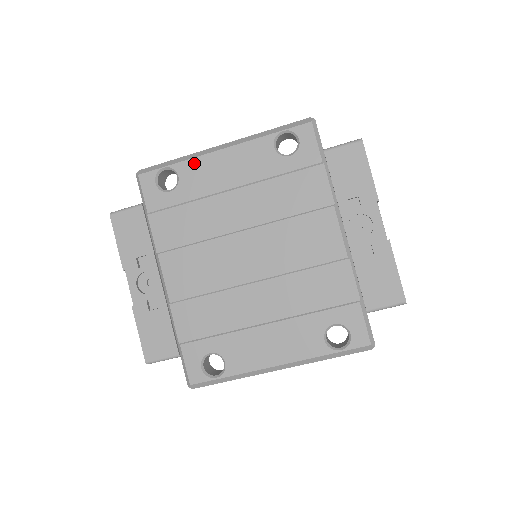
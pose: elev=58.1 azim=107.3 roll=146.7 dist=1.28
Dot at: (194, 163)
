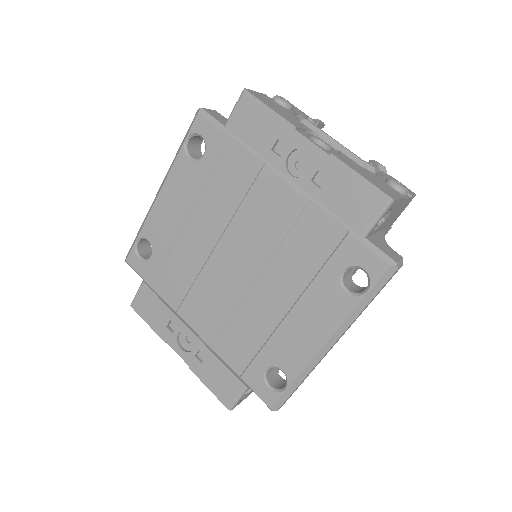
Dot at: (150, 221)
